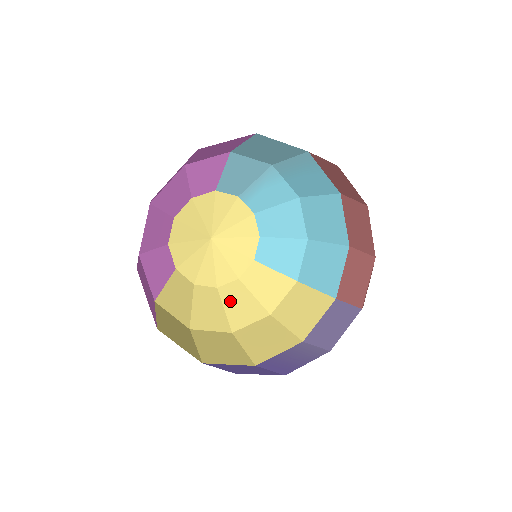
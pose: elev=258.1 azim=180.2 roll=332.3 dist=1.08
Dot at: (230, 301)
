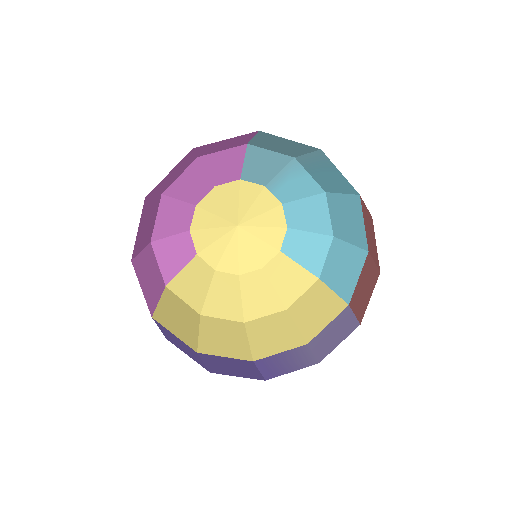
Dot at: (249, 290)
